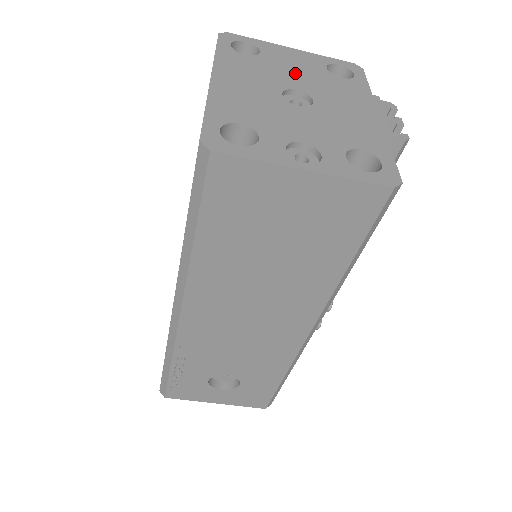
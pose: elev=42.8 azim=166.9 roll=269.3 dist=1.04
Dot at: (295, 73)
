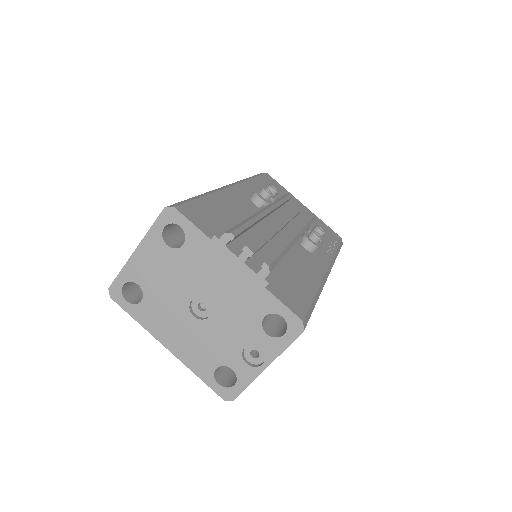
Dot at: (170, 282)
